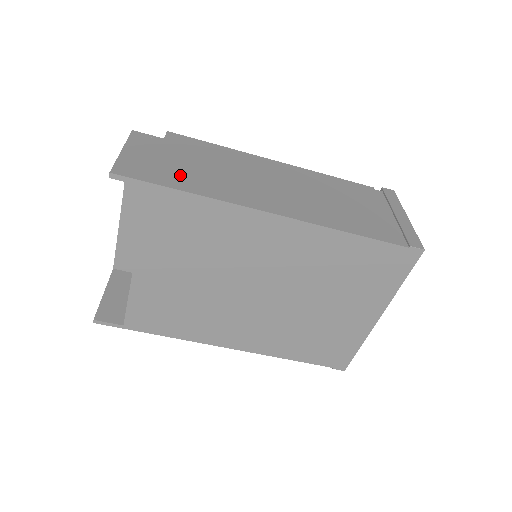
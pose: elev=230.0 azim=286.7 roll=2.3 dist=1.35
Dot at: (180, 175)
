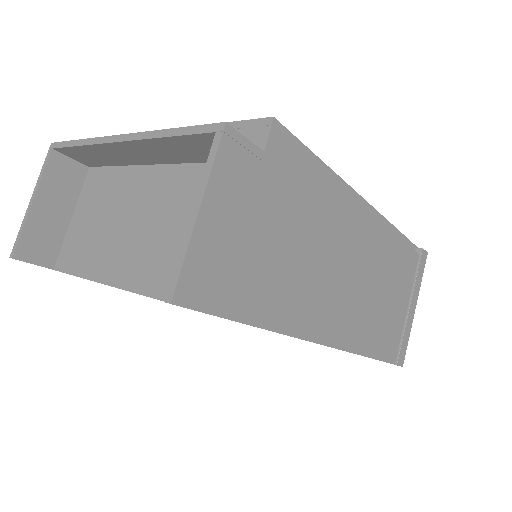
Dot at: (259, 279)
